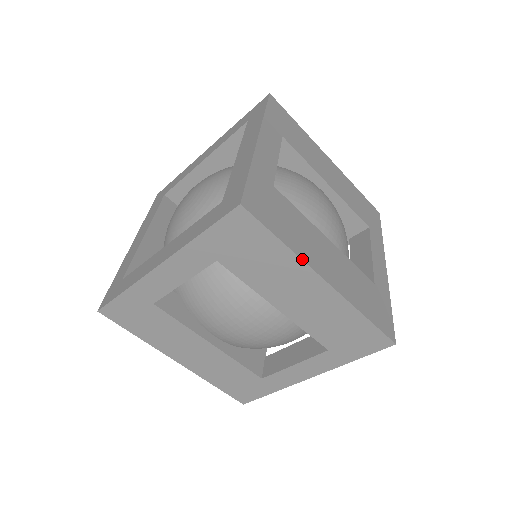
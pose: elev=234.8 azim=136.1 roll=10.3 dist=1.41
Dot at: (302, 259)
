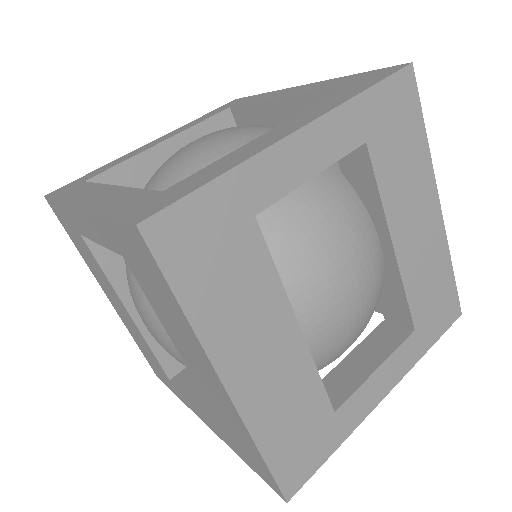
Dot at: (202, 344)
